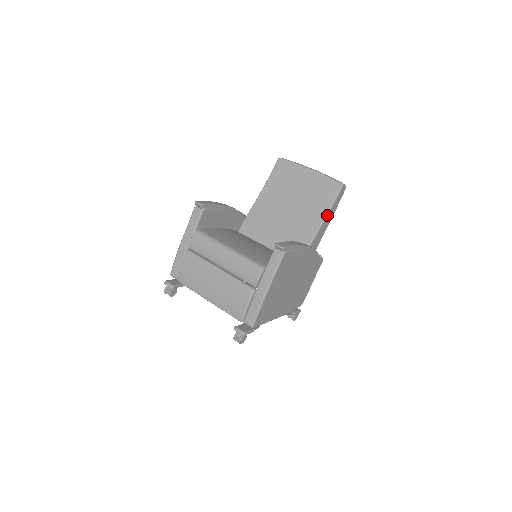
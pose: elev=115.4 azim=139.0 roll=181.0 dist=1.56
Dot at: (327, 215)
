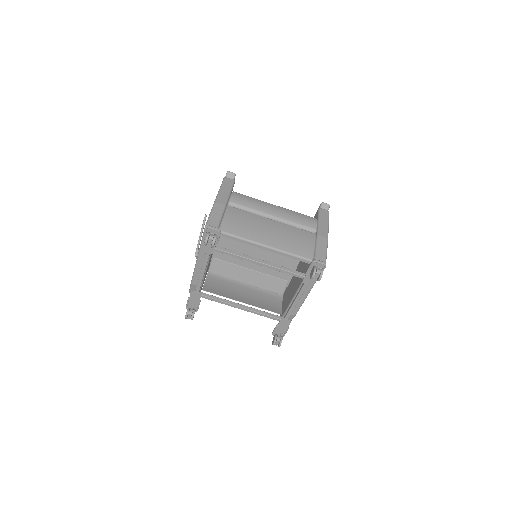
Dot at: occluded
